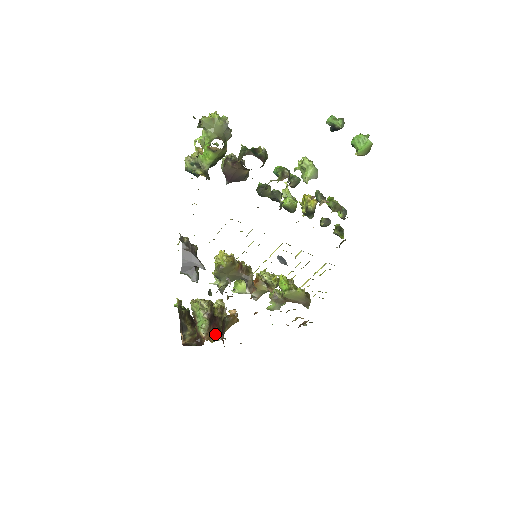
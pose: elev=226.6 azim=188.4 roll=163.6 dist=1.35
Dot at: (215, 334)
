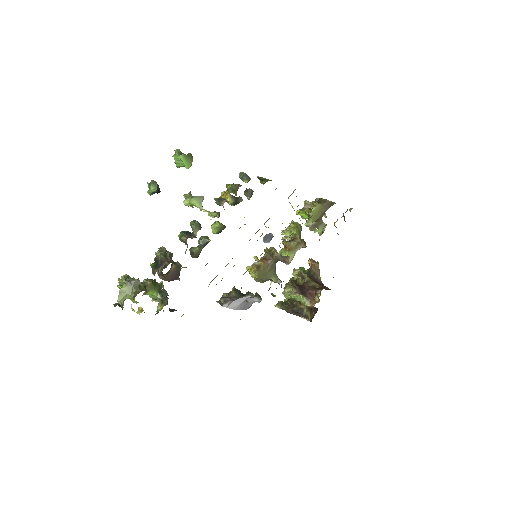
Dot at: (315, 295)
